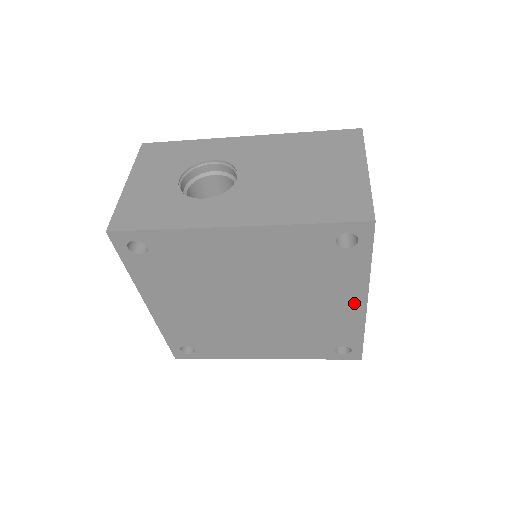
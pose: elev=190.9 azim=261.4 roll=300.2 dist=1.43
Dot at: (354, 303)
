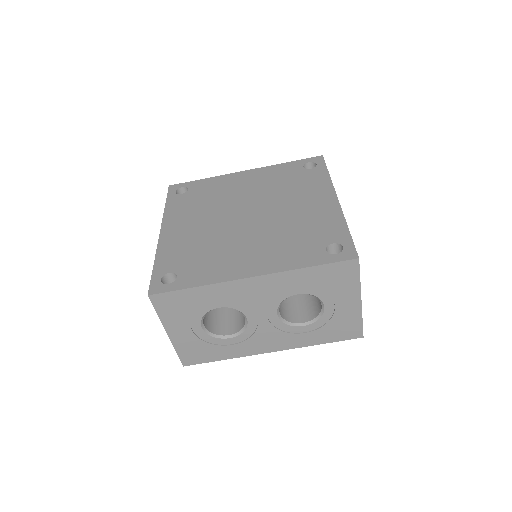
Dot at: (327, 200)
